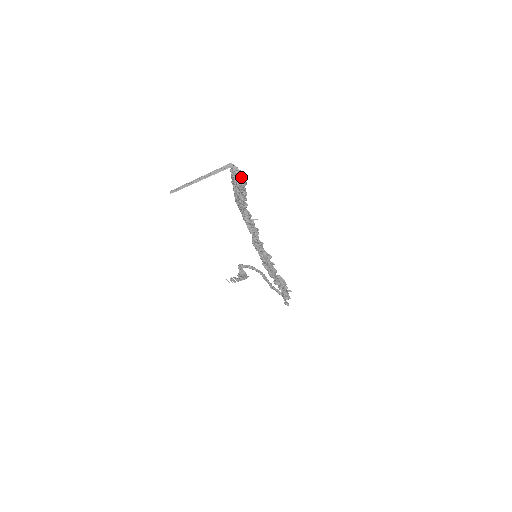
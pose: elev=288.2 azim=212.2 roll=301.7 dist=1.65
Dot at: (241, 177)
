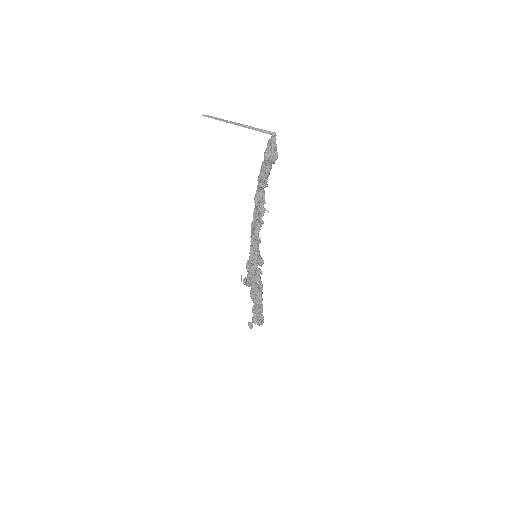
Dot at: (272, 150)
